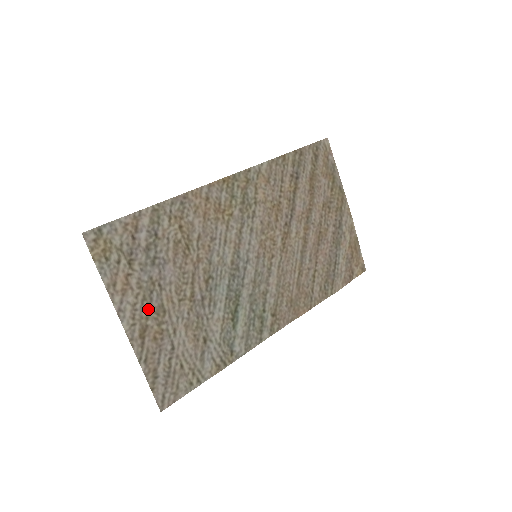
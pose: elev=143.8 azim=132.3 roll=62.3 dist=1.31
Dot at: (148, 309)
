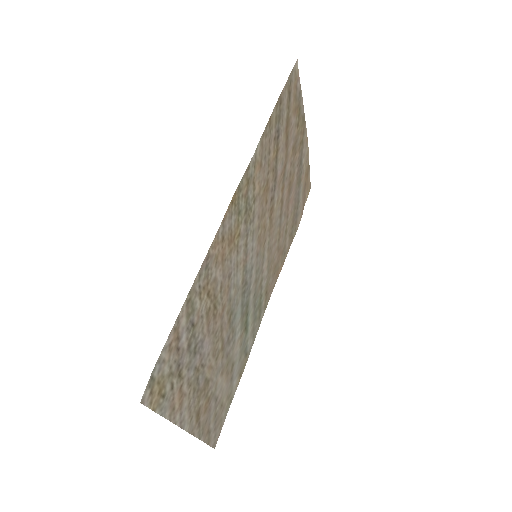
Dot at: (198, 395)
